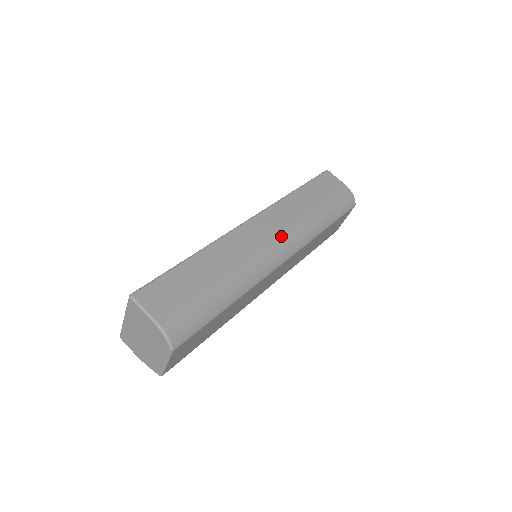
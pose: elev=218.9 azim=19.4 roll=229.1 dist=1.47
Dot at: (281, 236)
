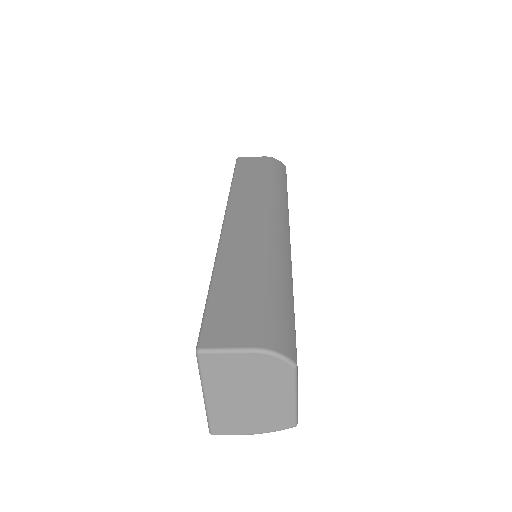
Dot at: (265, 213)
